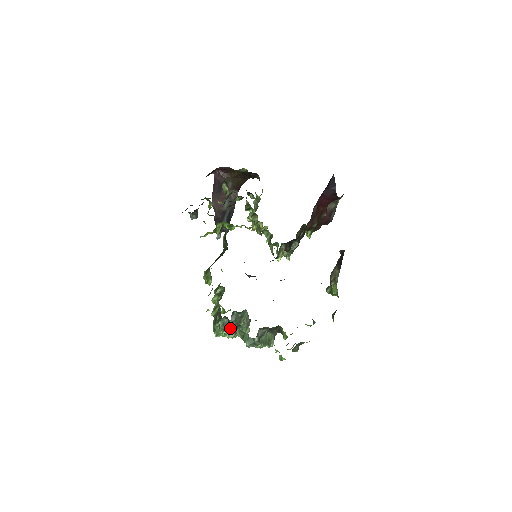
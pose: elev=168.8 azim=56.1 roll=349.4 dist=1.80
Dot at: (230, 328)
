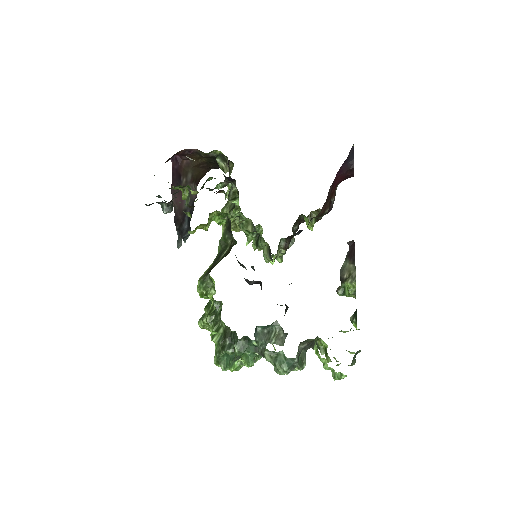
Dot at: (252, 352)
